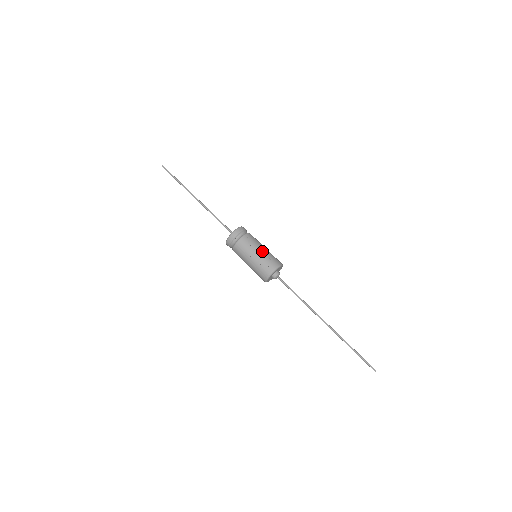
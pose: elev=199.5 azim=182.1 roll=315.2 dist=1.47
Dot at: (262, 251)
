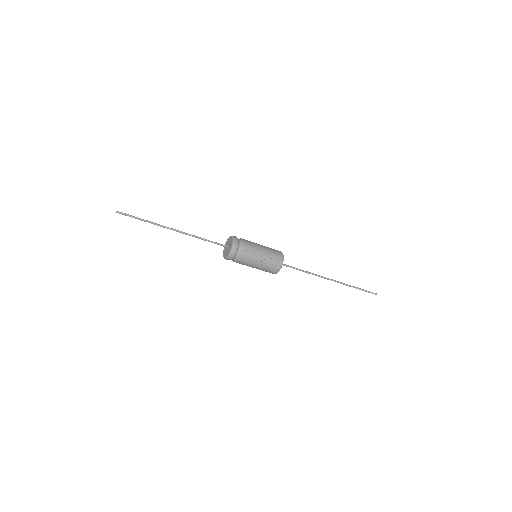
Dot at: (264, 256)
